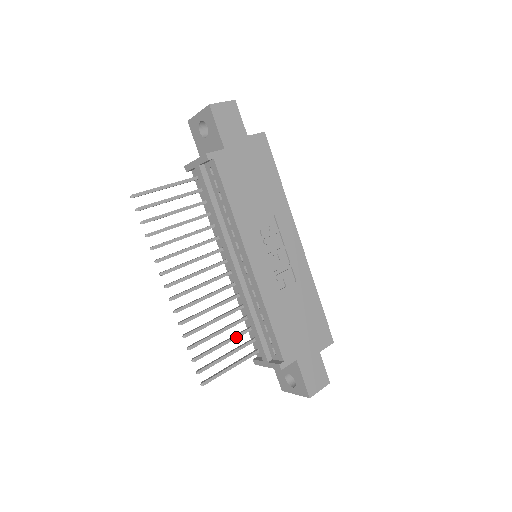
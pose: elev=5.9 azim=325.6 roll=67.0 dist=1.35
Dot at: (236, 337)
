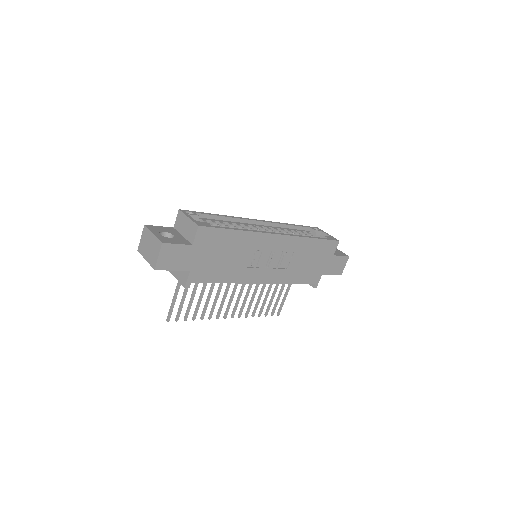
Dot at: occluded
